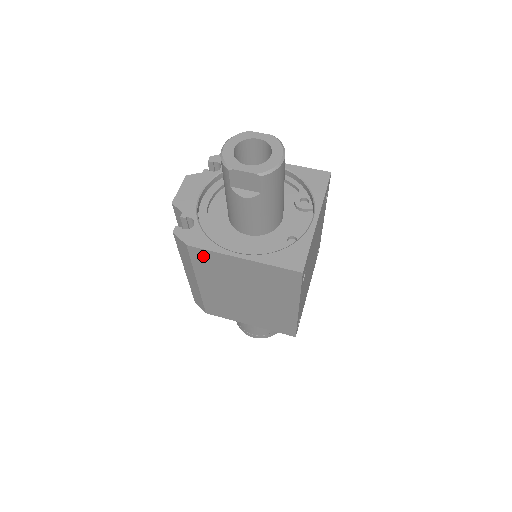
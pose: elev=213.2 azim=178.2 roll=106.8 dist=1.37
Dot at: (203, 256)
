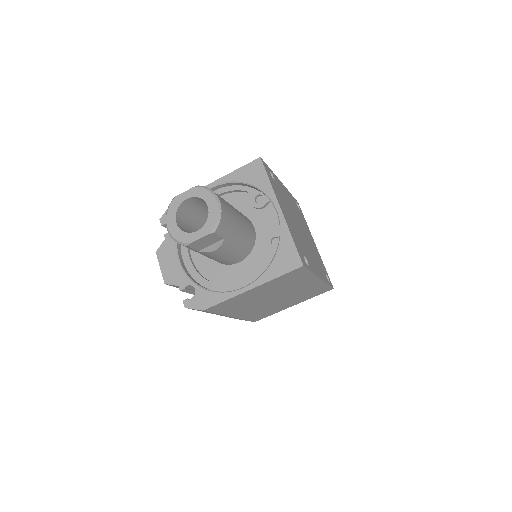
Dot at: (221, 306)
